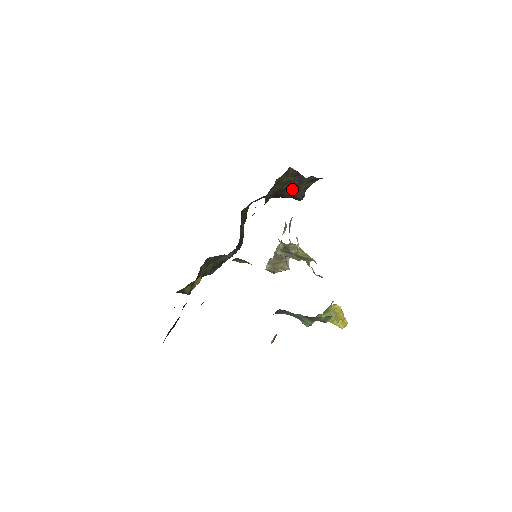
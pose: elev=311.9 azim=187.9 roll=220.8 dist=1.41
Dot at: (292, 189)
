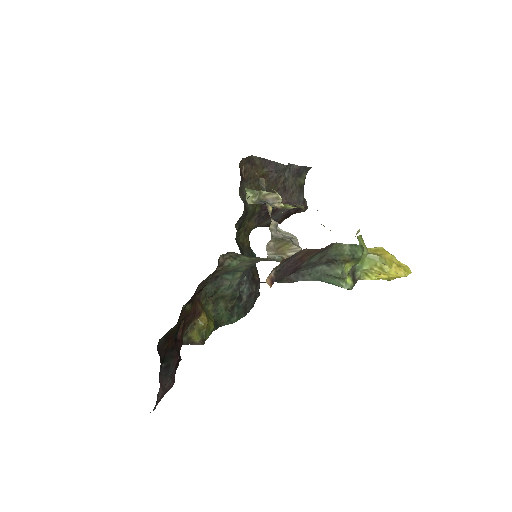
Dot at: (280, 191)
